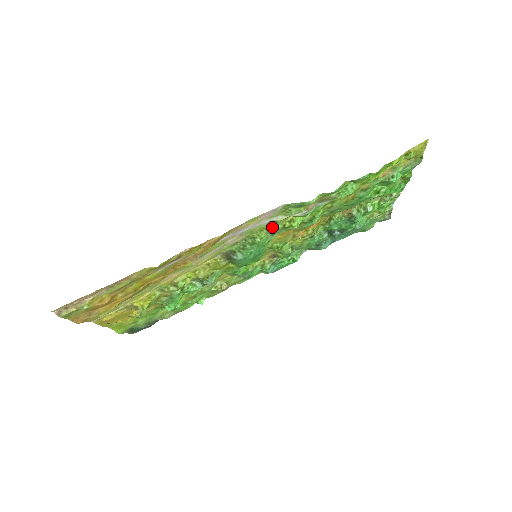
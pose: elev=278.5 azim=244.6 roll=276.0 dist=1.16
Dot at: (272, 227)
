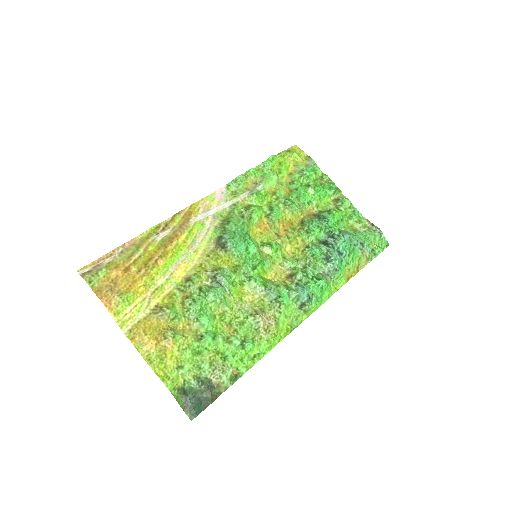
Dot at: (235, 209)
